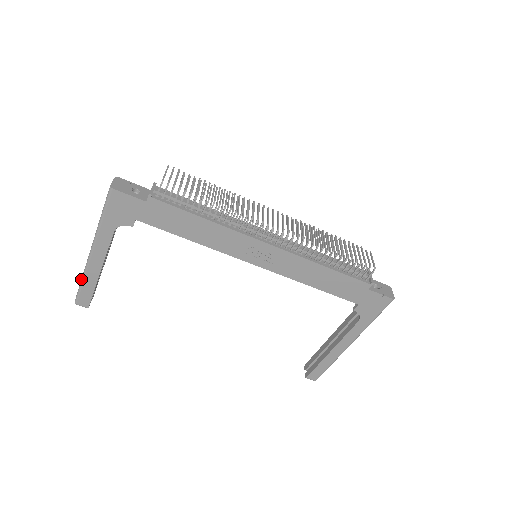
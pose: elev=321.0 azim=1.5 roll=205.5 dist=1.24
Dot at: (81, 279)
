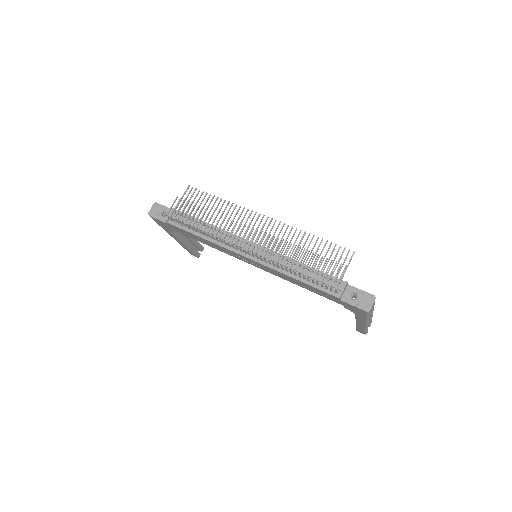
Dot at: occluded
